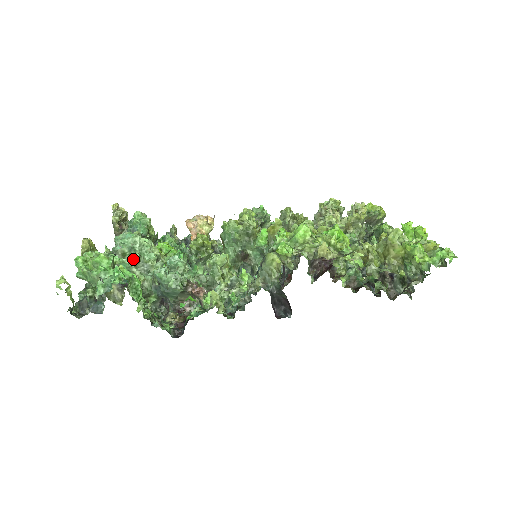
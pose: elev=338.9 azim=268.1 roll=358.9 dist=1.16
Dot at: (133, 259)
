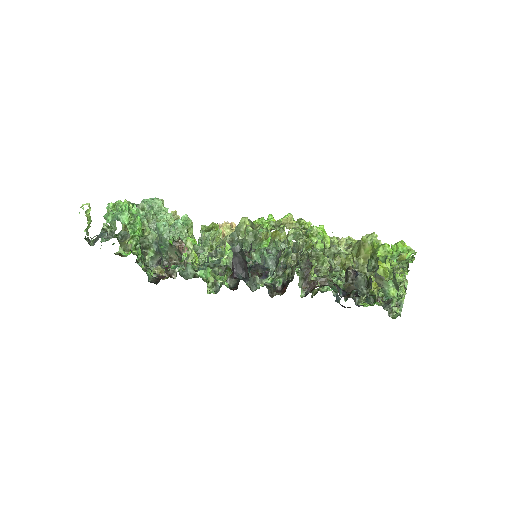
Dot at: (148, 214)
